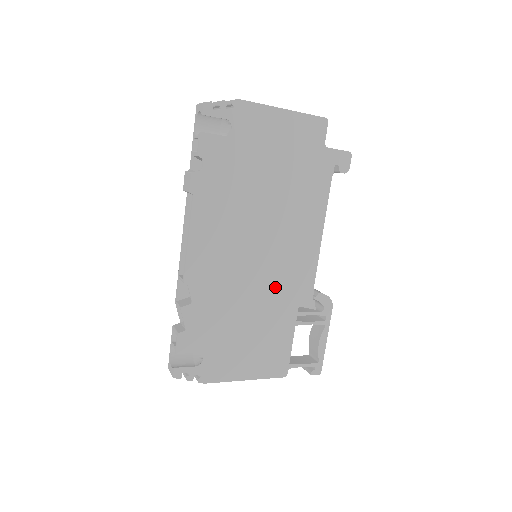
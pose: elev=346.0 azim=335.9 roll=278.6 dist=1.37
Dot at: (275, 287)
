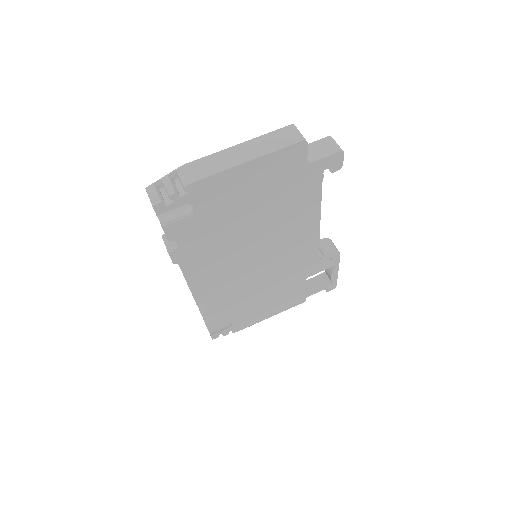
Dot at: (280, 270)
